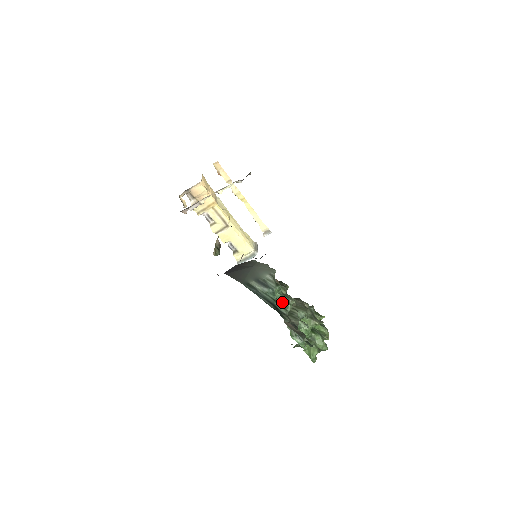
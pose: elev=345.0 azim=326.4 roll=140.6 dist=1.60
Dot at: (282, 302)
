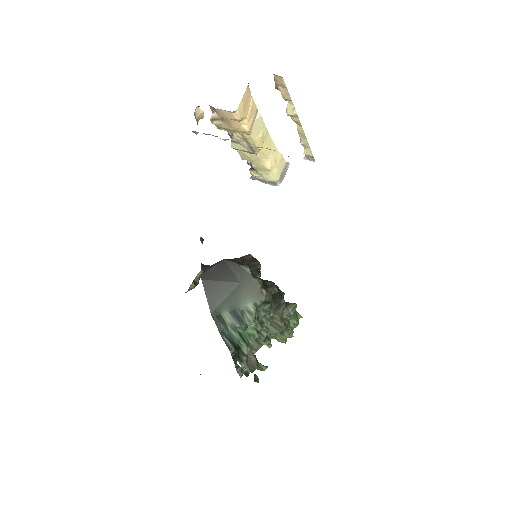
Dot at: (251, 334)
